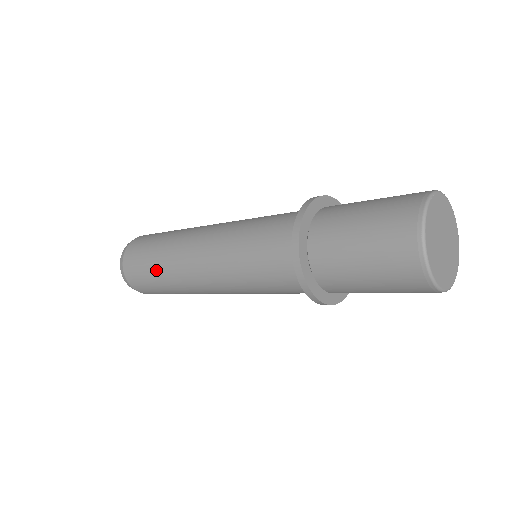
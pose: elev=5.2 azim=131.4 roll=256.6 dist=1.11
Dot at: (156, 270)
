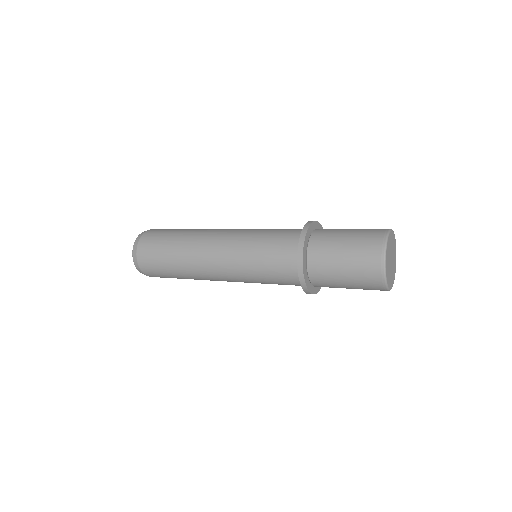
Dot at: (174, 240)
